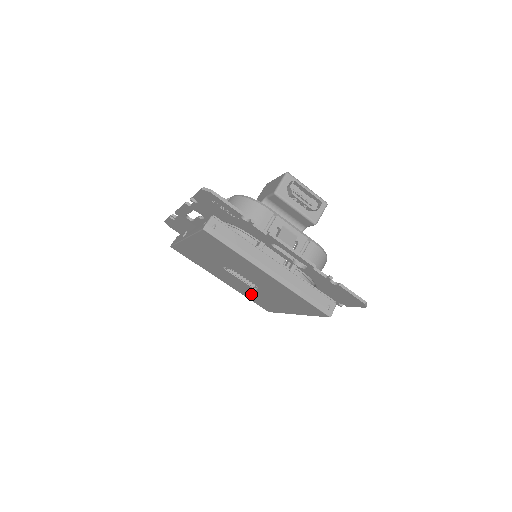
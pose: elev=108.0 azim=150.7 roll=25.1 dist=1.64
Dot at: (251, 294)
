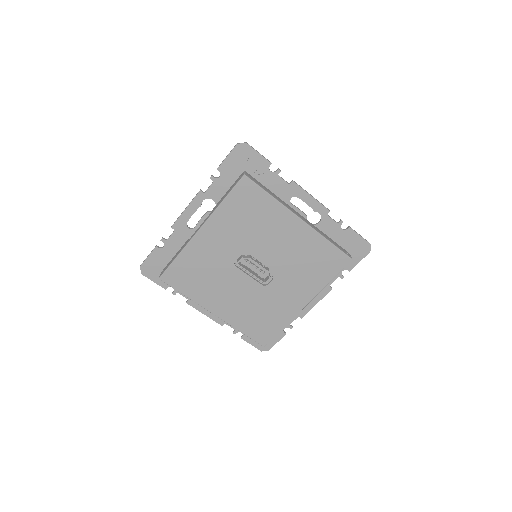
Dot at: (253, 310)
